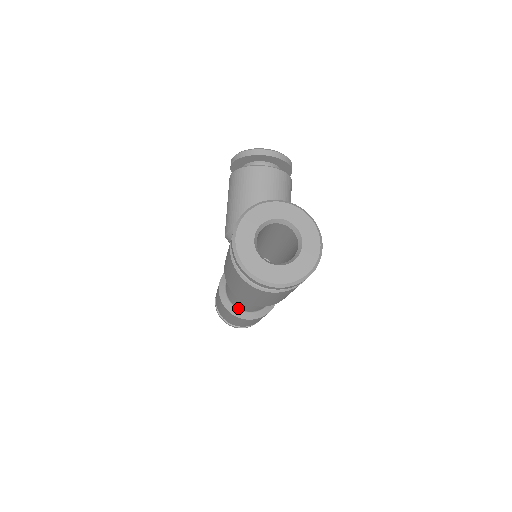
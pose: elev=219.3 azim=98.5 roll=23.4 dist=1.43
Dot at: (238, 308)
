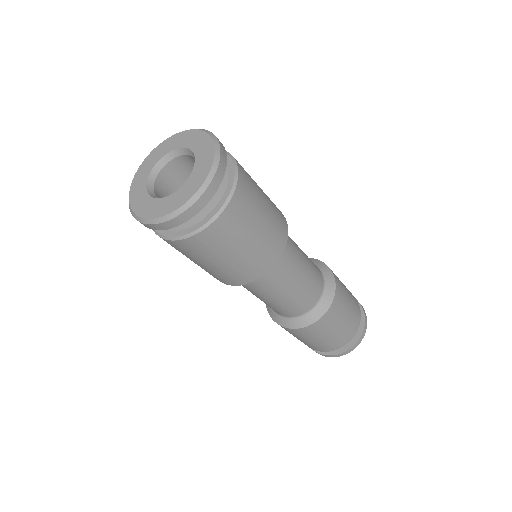
Dot at: (305, 313)
